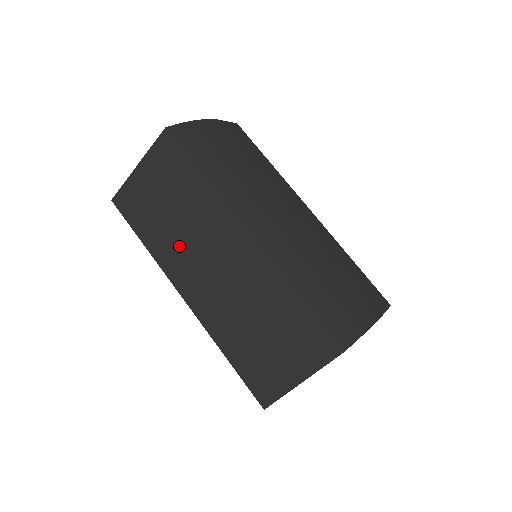
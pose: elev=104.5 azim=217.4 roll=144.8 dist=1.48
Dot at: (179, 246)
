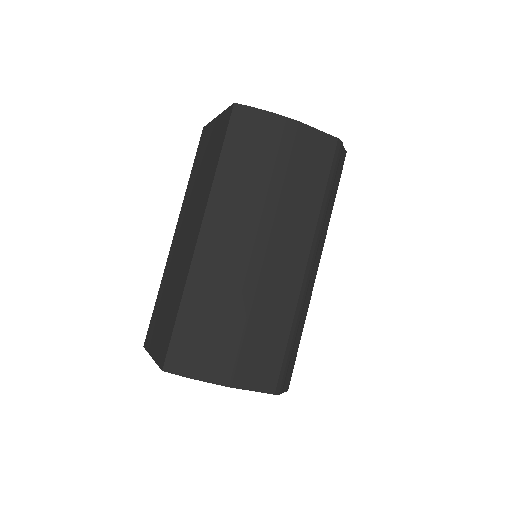
Dot at: (191, 199)
